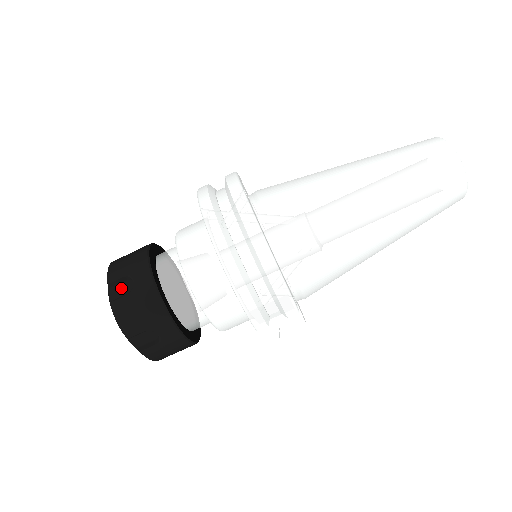
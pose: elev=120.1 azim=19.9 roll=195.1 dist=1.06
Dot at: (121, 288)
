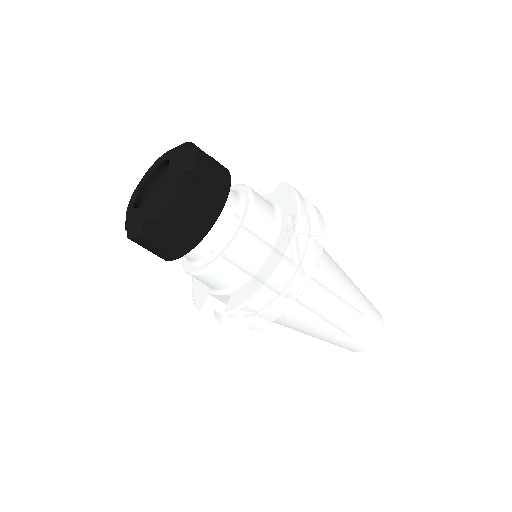
Dot at: (192, 184)
